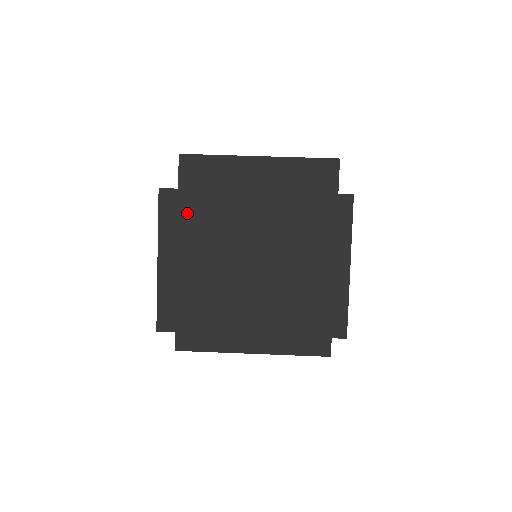
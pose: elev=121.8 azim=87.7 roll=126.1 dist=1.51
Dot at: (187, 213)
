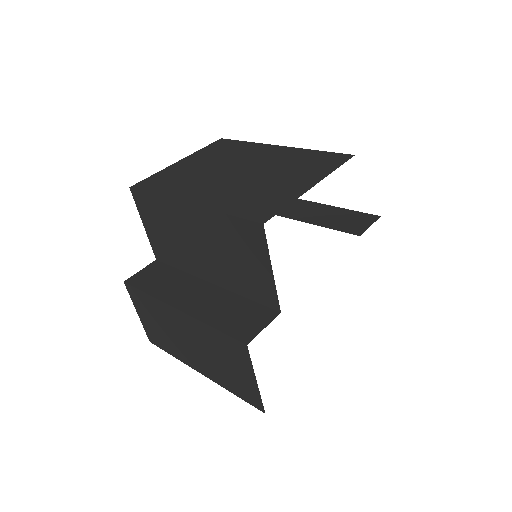
Dot at: (224, 148)
